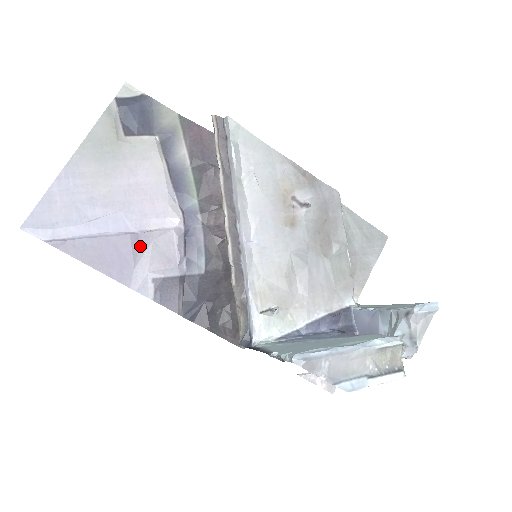
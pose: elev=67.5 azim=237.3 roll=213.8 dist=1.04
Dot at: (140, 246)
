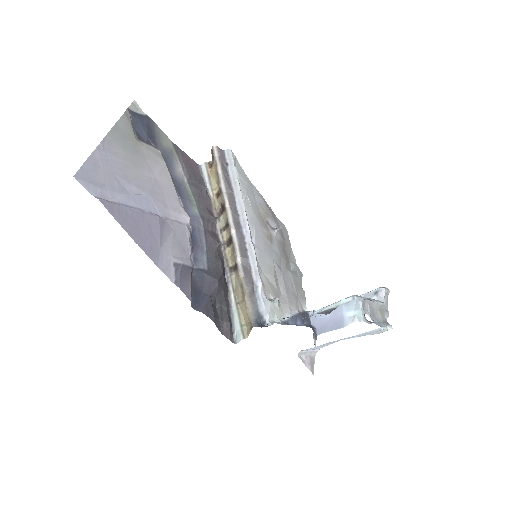
Dot at: (165, 230)
